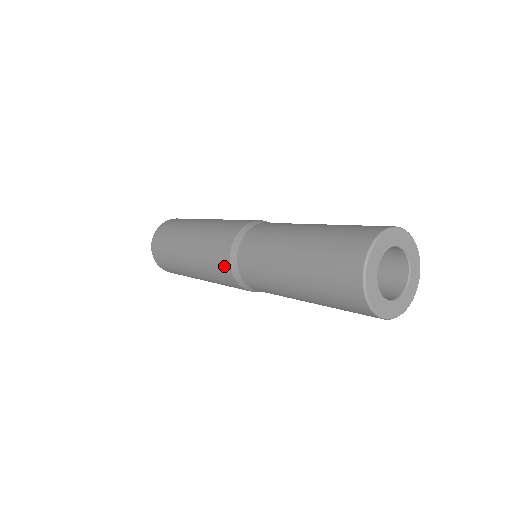
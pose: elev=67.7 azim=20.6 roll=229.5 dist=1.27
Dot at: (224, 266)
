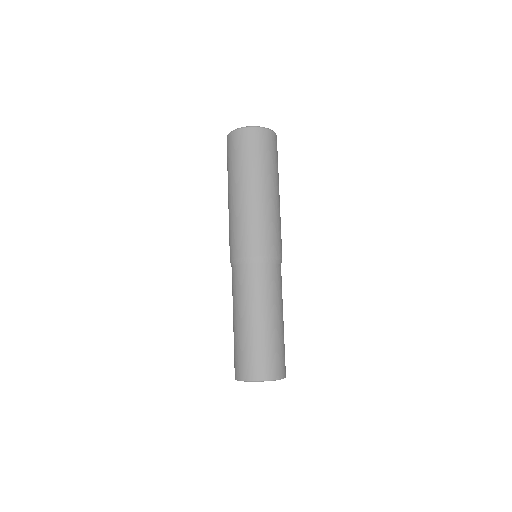
Dot at: occluded
